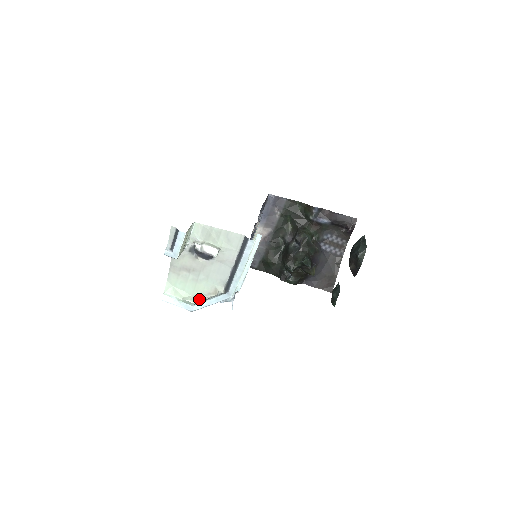
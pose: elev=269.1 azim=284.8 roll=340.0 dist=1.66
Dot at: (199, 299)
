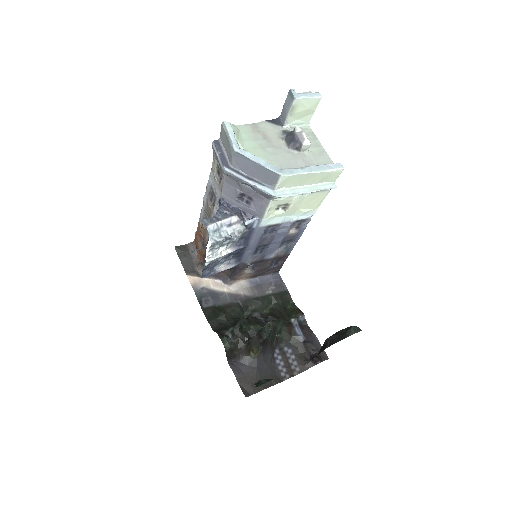
Dot at: occluded
